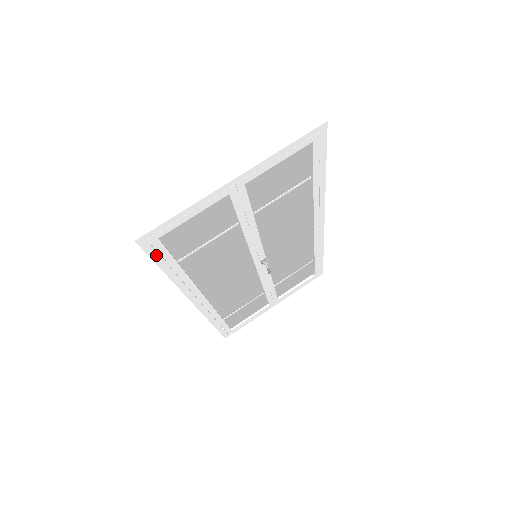
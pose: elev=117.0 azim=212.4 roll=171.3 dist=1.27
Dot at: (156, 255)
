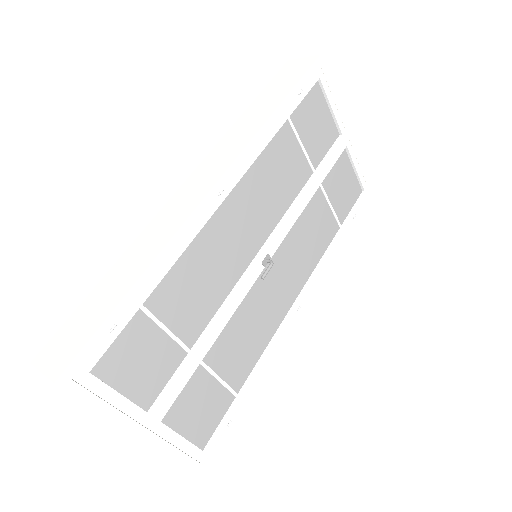
Dot at: (305, 82)
